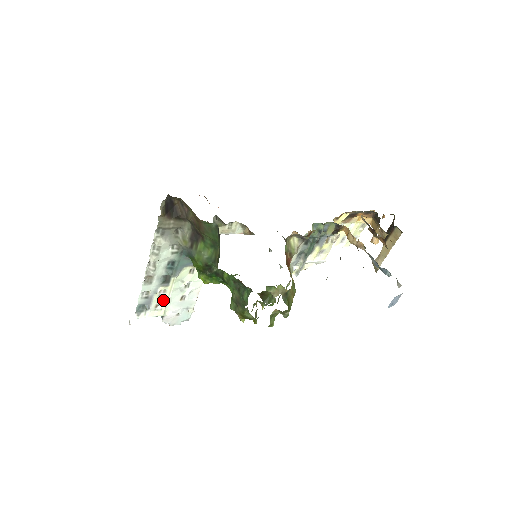
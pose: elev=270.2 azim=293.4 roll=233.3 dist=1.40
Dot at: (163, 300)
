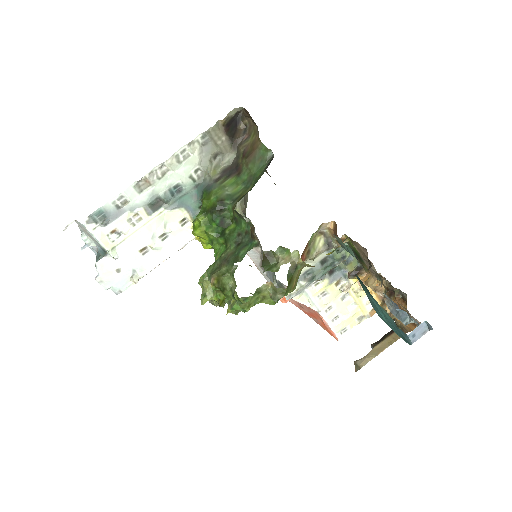
Dot at: (127, 230)
